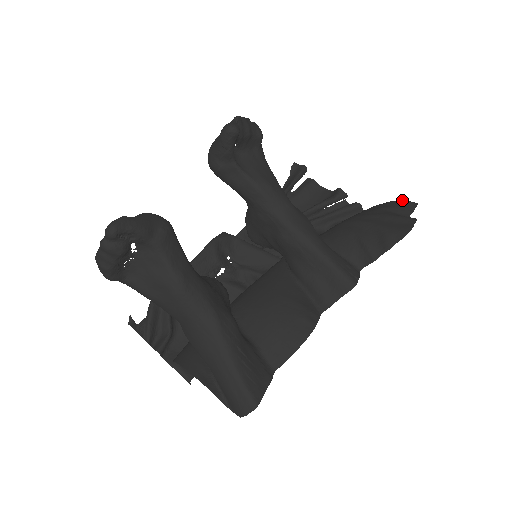
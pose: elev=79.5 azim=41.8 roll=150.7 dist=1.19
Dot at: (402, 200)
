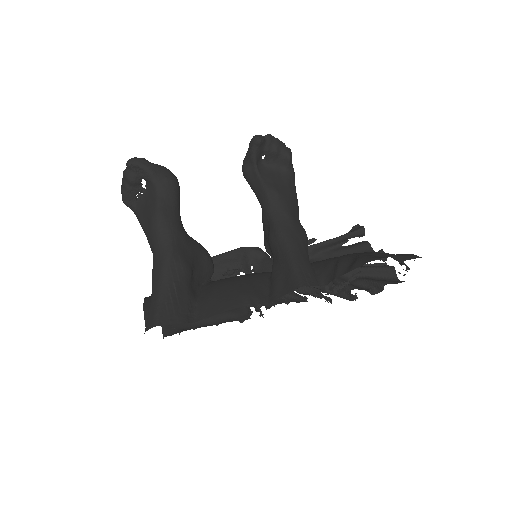
Dot at: occluded
